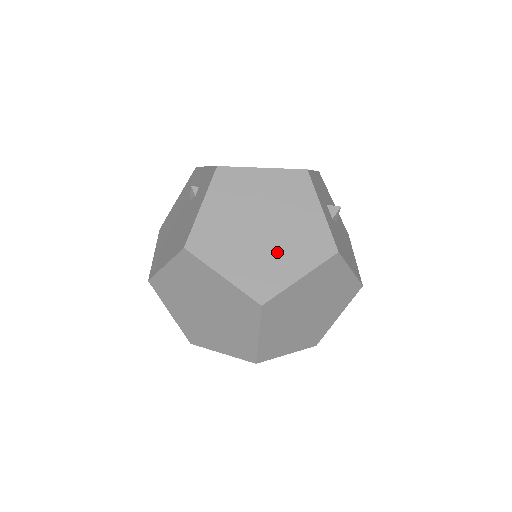
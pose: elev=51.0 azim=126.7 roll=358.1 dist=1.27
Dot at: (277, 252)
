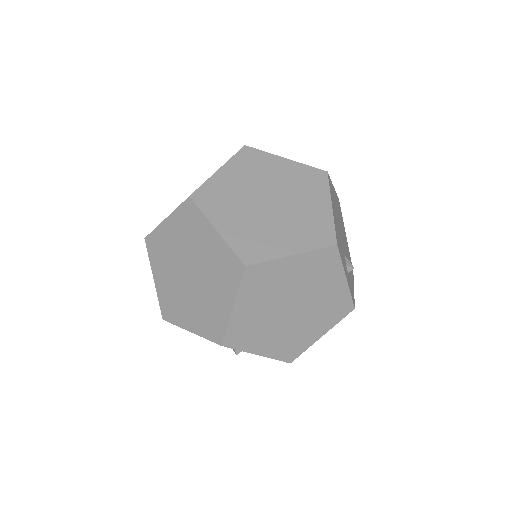
Dot at: occluded
